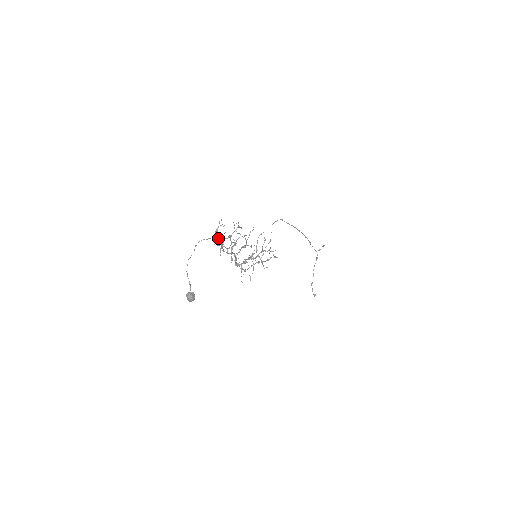
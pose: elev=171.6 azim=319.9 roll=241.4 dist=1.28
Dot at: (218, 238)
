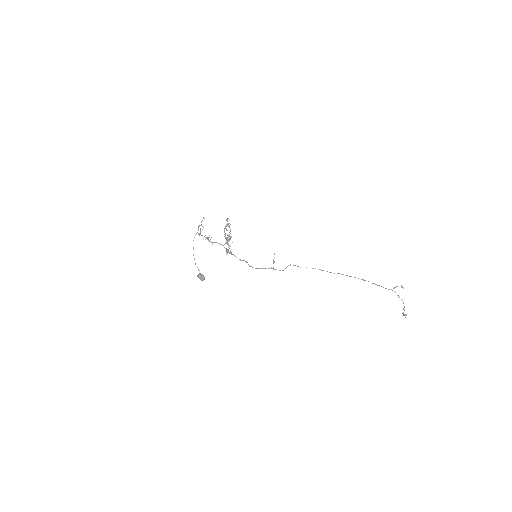
Dot at: occluded
